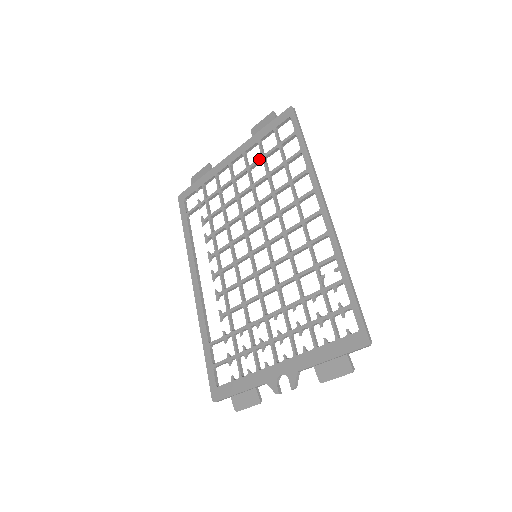
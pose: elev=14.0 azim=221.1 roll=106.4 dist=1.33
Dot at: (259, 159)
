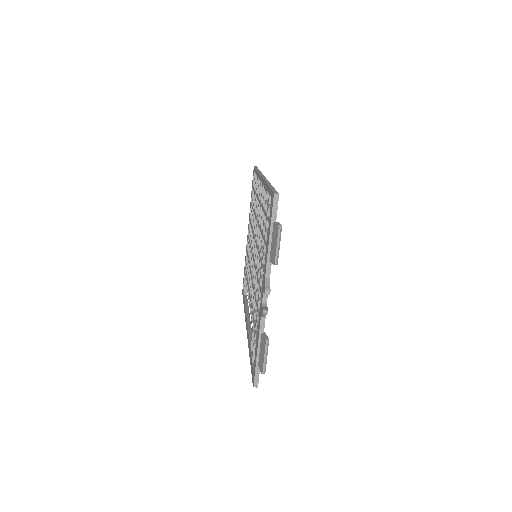
Dot at: (251, 210)
